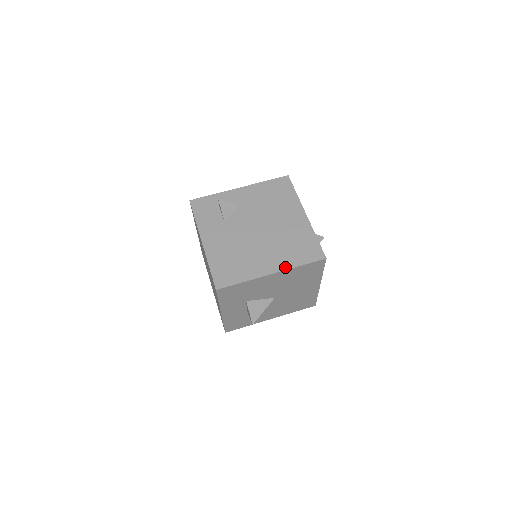
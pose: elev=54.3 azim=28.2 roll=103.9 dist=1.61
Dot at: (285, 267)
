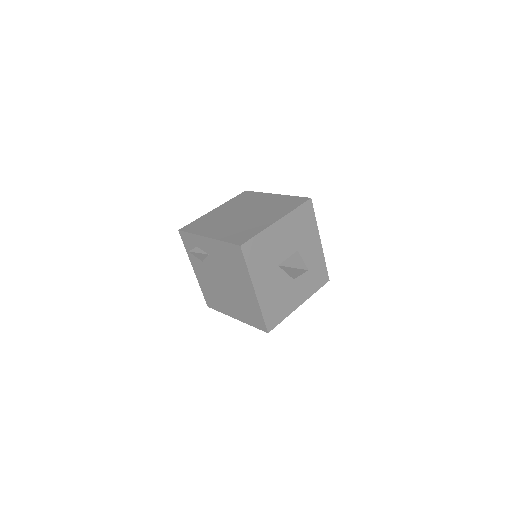
Dot at: (242, 320)
